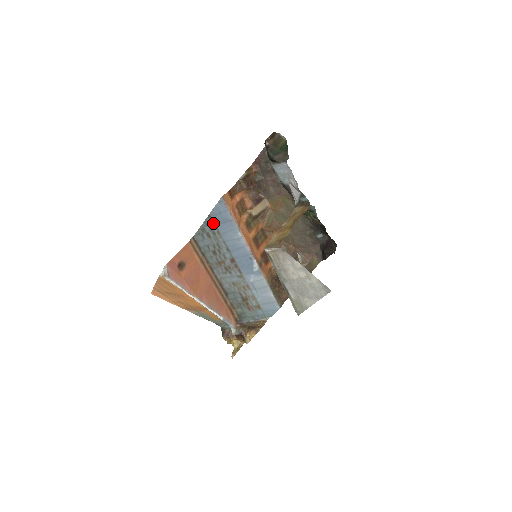
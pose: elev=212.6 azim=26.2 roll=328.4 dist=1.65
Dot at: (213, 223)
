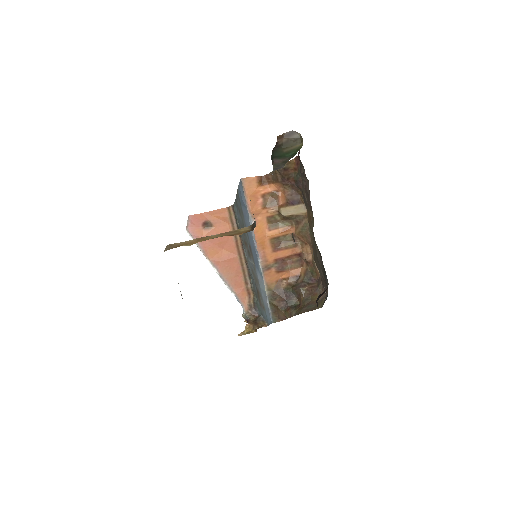
Dot at: (240, 201)
